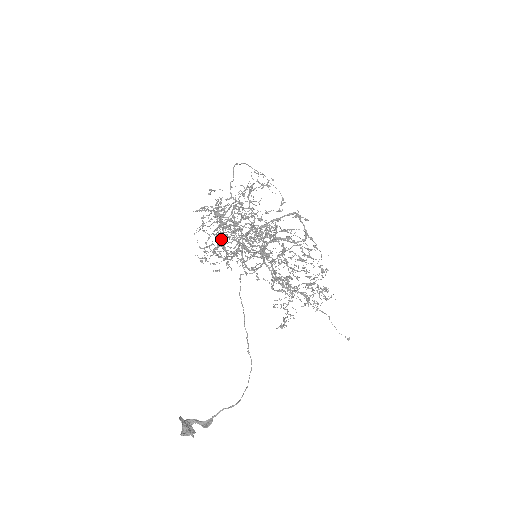
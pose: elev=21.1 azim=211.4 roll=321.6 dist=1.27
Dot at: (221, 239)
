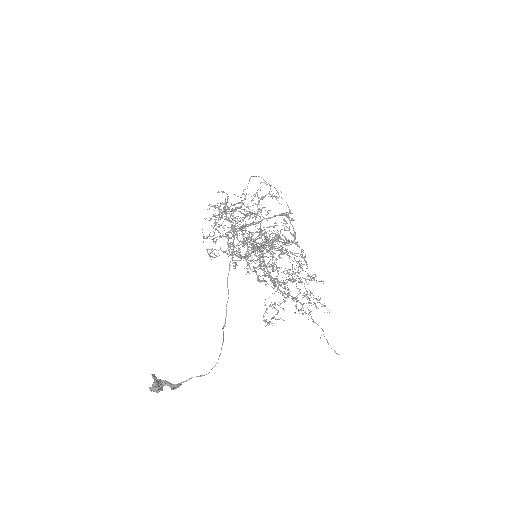
Dot at: (229, 238)
